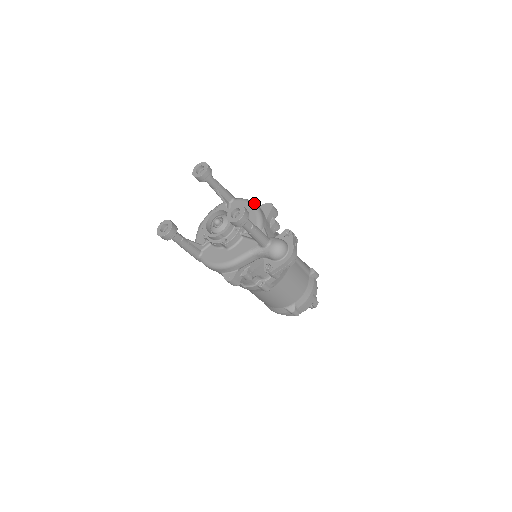
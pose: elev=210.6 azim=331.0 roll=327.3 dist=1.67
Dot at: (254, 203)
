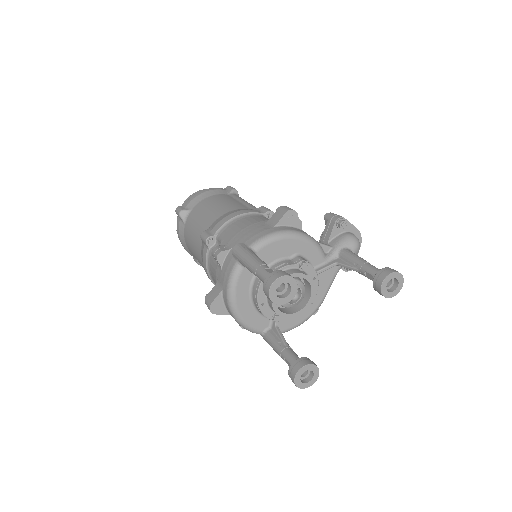
Dot at: (286, 232)
